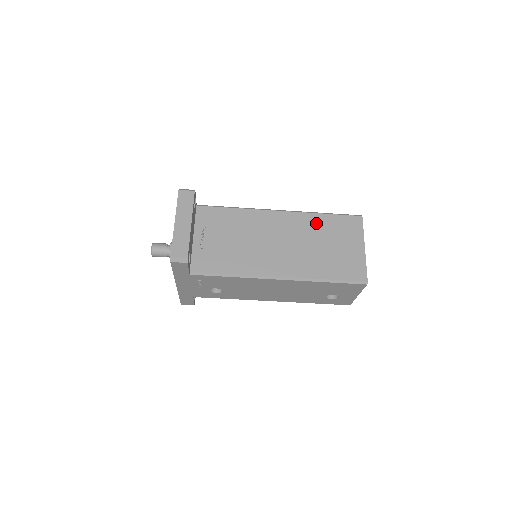
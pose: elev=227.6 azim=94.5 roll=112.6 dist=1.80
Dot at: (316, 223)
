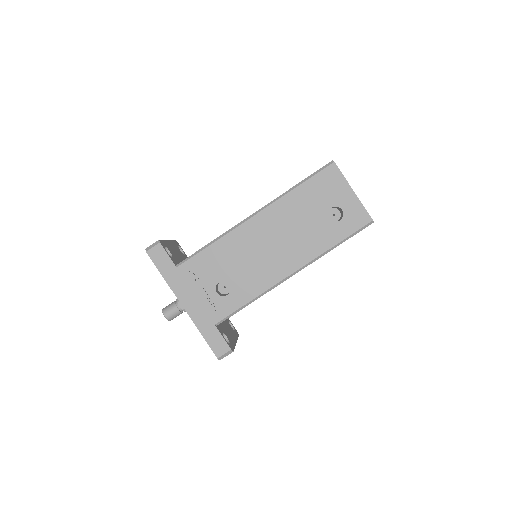
Dot at: occluded
